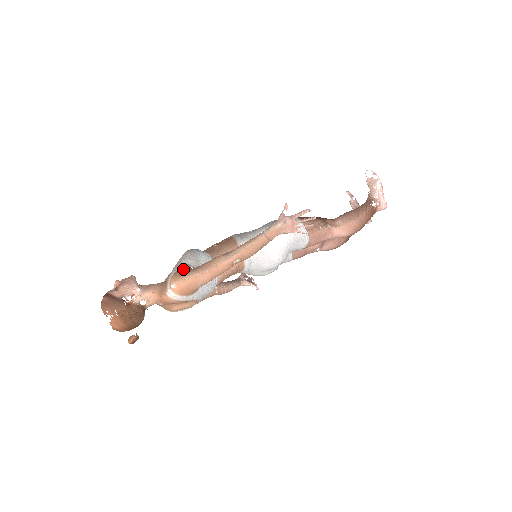
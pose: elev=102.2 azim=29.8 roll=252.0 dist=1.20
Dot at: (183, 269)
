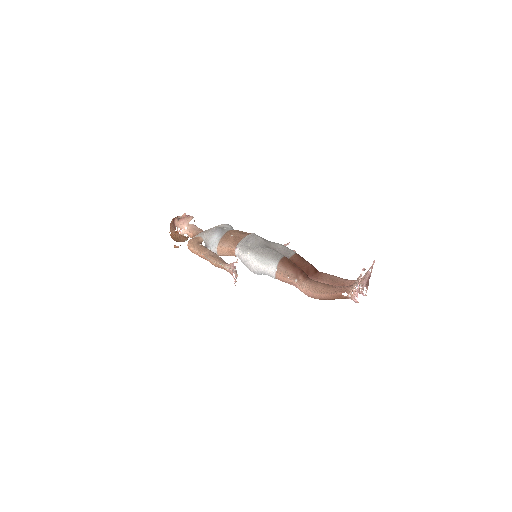
Dot at: (197, 240)
